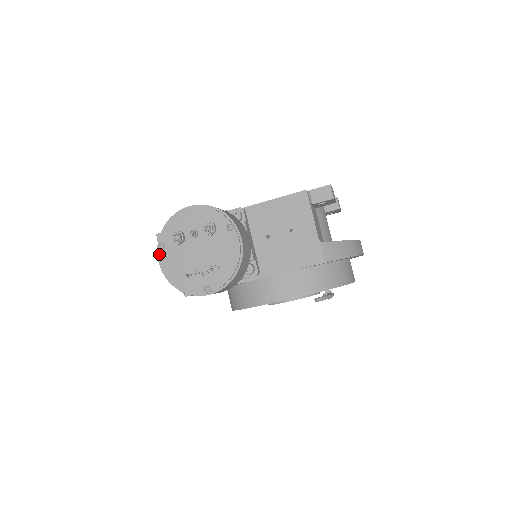
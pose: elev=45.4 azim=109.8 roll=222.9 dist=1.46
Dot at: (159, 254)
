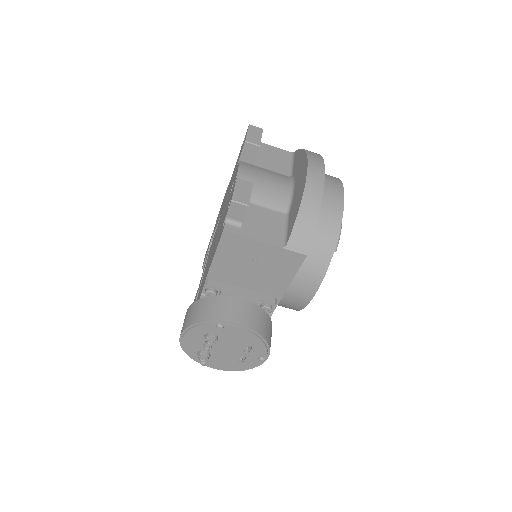
Dot at: occluded
